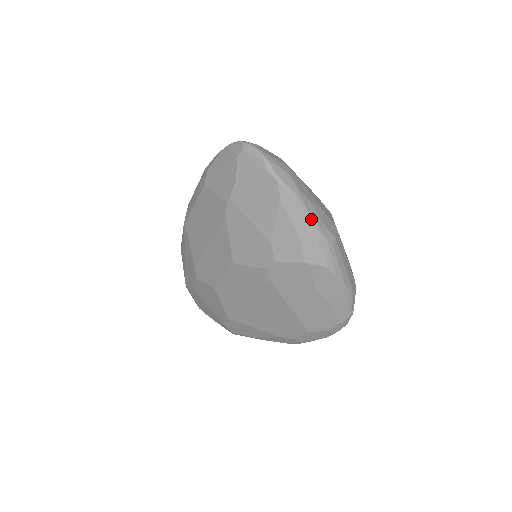
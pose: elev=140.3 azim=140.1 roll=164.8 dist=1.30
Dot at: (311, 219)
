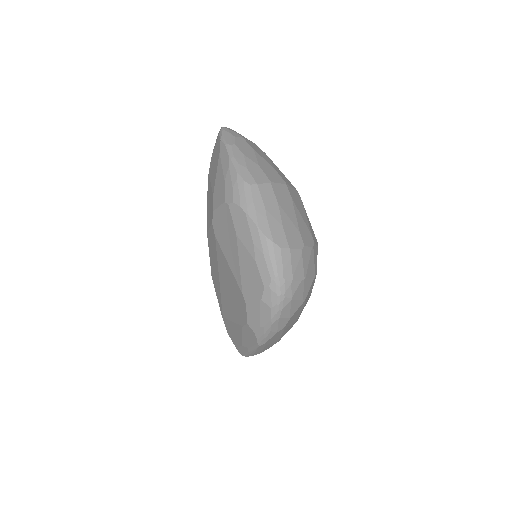
Dot at: (234, 163)
